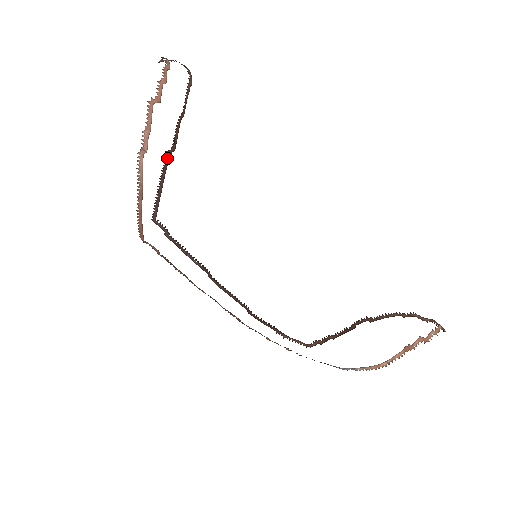
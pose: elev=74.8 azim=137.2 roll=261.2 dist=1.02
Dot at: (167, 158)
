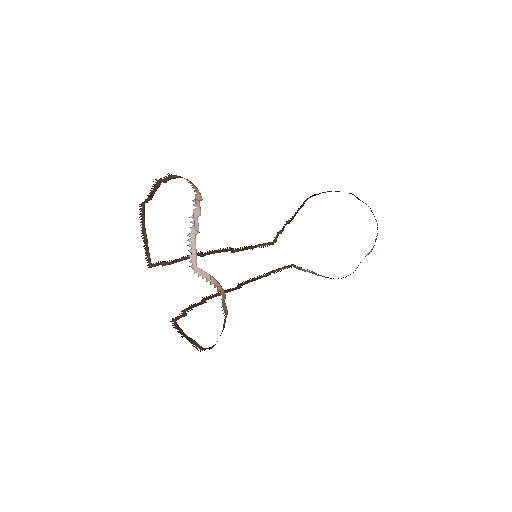
Dot at: (142, 209)
